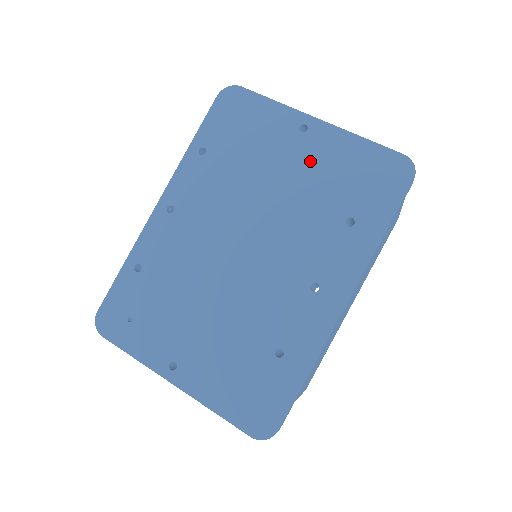
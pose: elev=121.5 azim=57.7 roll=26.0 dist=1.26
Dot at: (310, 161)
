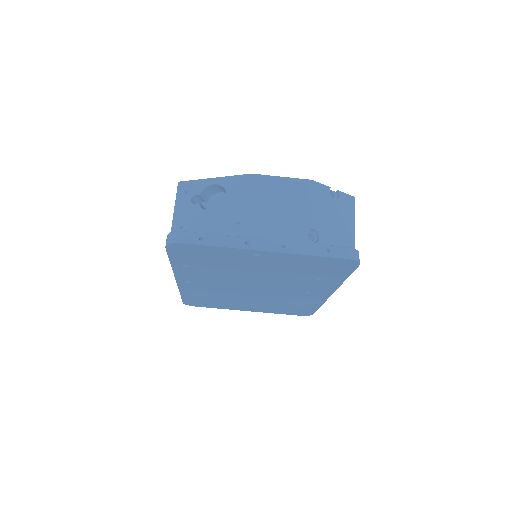
Dot at: (273, 265)
